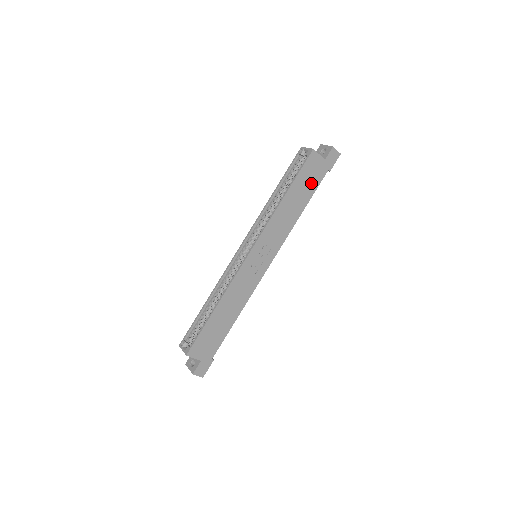
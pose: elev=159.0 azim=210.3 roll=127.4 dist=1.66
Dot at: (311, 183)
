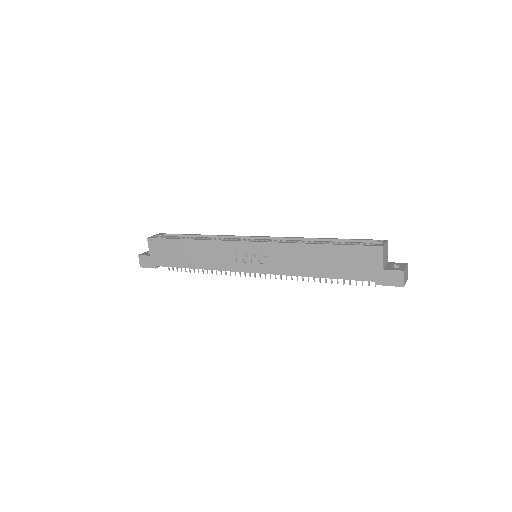
Dot at: (350, 268)
